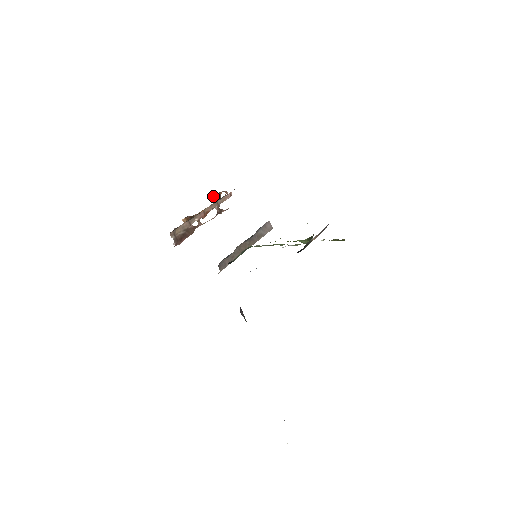
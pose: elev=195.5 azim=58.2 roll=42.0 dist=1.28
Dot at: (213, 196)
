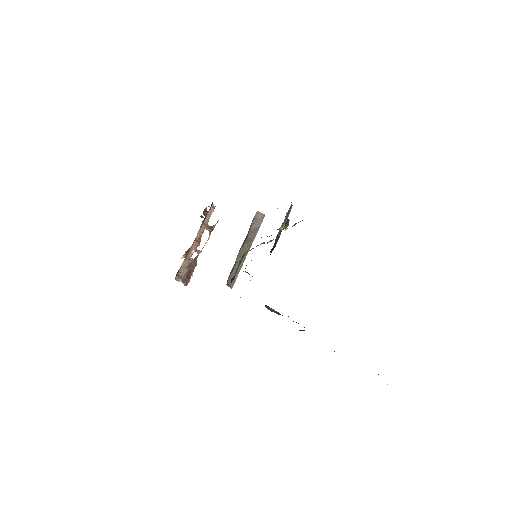
Dot at: (201, 216)
